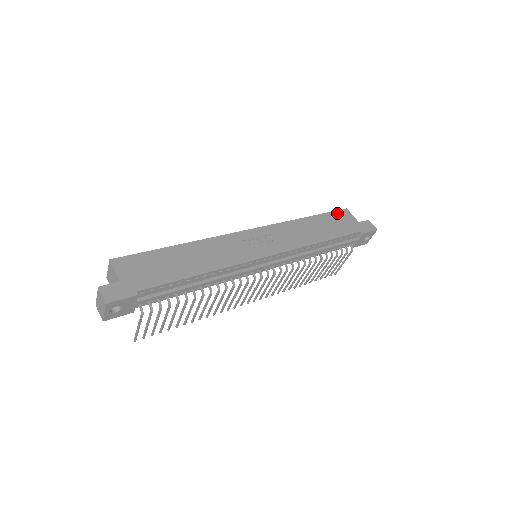
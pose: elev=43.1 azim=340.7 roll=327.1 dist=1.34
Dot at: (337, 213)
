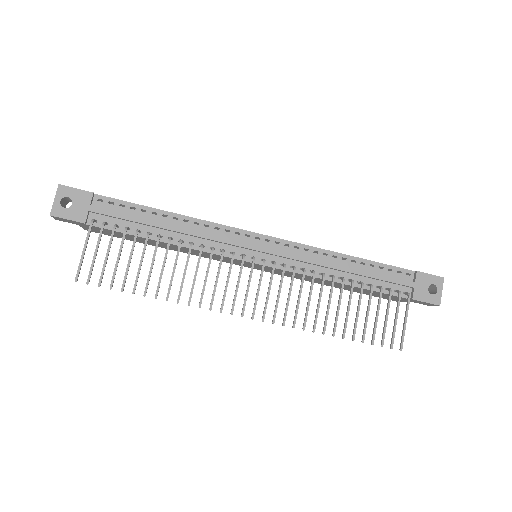
Dot at: occluded
